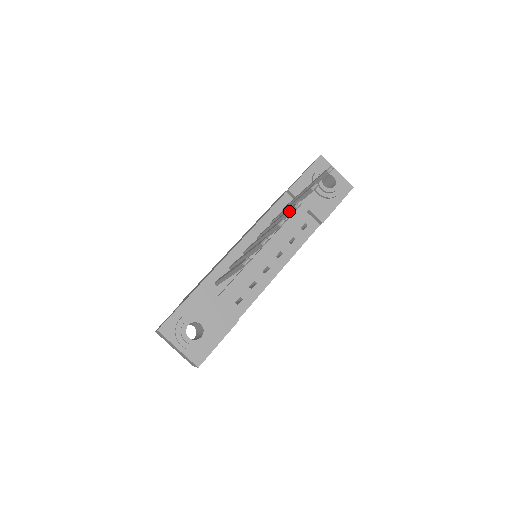
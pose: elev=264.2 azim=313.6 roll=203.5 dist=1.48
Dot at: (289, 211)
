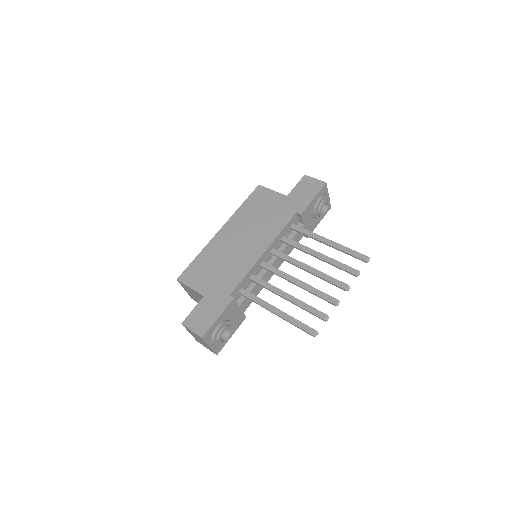
Dot at: (336, 285)
